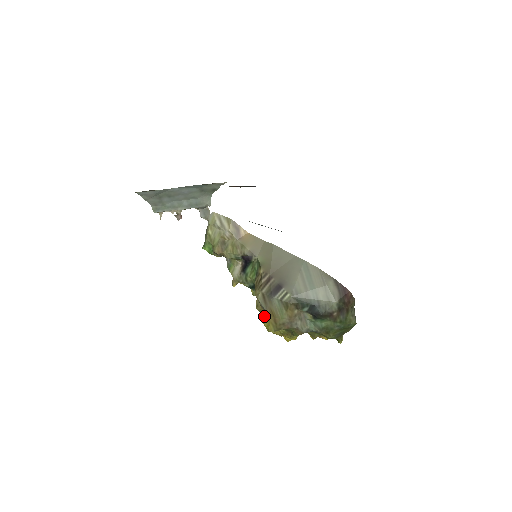
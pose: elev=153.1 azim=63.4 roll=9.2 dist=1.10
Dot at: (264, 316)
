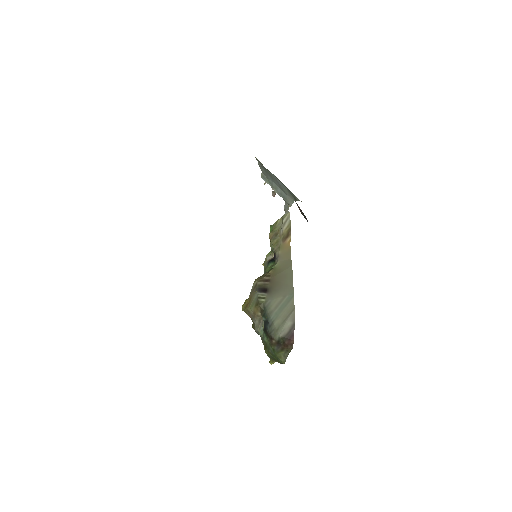
Dot at: occluded
